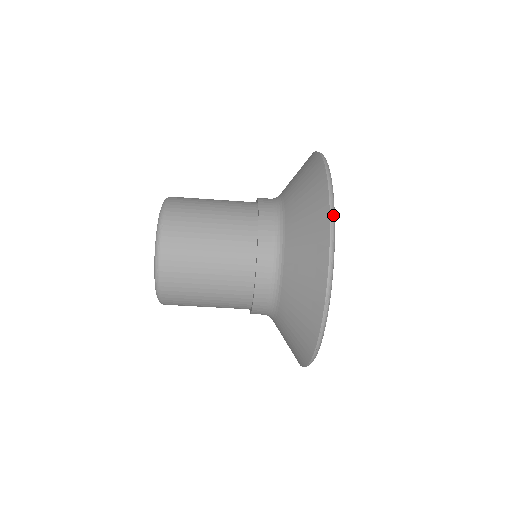
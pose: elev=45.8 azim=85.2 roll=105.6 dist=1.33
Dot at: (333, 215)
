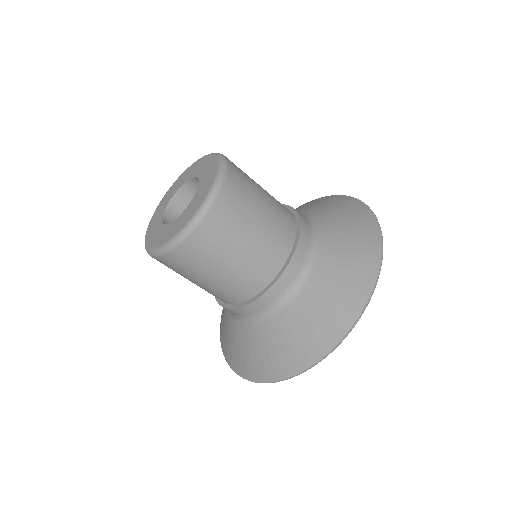
Dot at: (382, 237)
